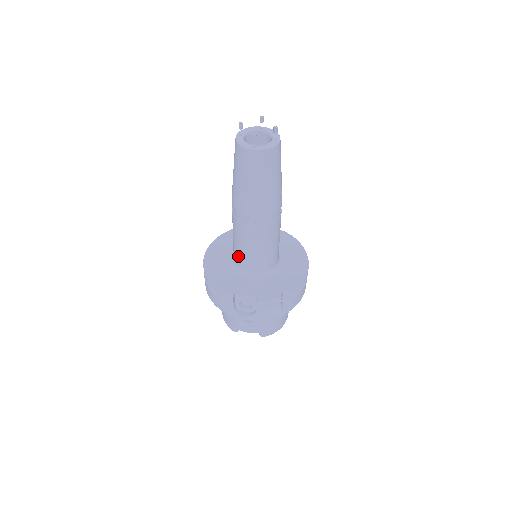
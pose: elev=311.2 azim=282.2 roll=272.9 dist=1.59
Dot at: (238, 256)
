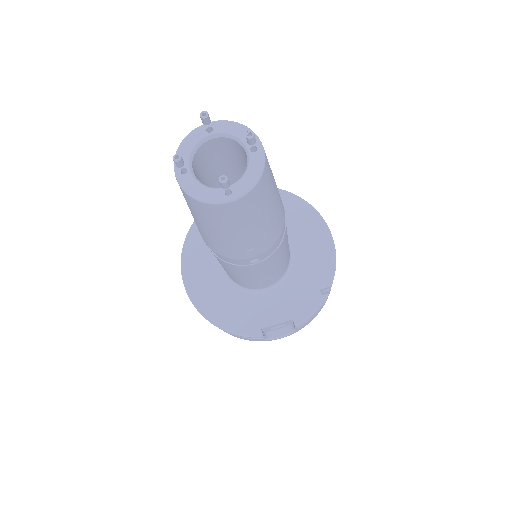
Dot at: (240, 282)
